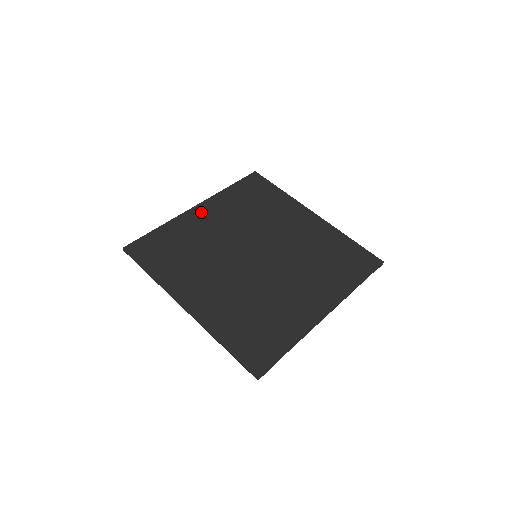
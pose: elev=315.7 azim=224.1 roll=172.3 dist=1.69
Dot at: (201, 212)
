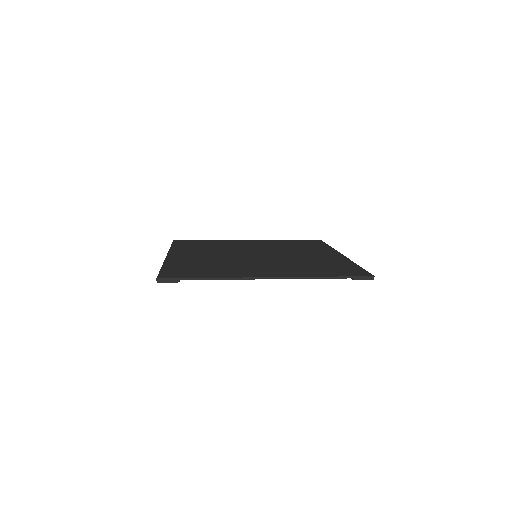
Dot at: (248, 241)
